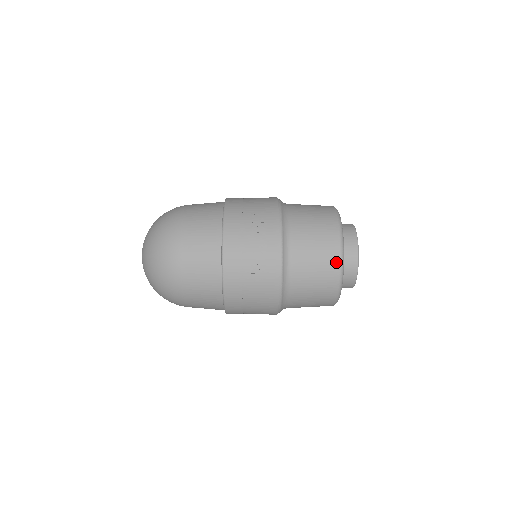
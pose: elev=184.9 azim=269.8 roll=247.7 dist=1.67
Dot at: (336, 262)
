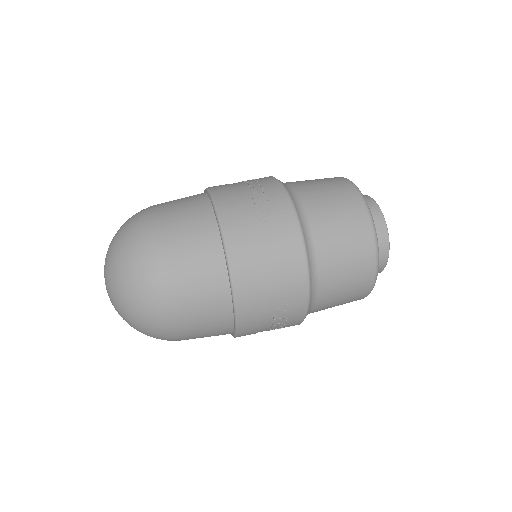
Dot at: occluded
